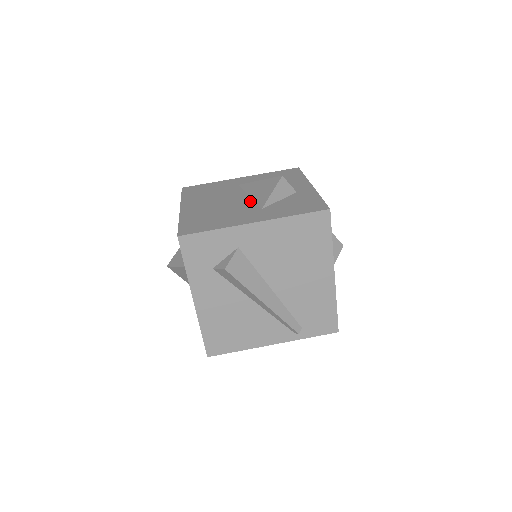
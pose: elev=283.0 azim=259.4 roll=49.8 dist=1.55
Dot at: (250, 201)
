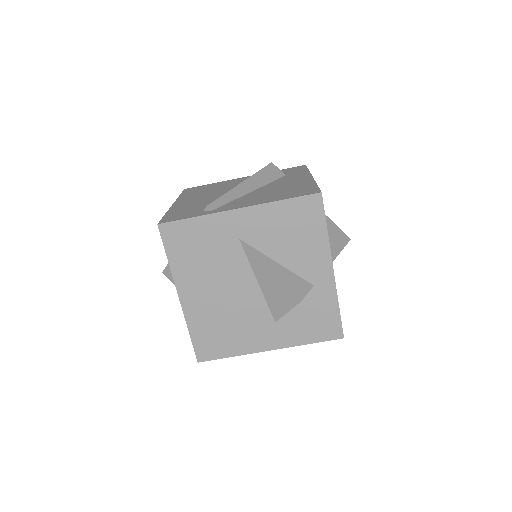
Dot at: (261, 299)
